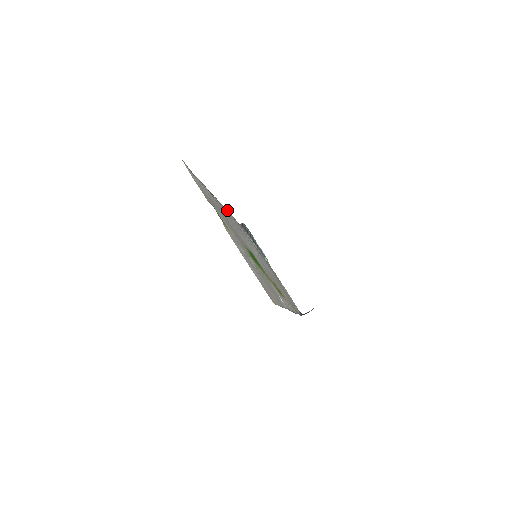
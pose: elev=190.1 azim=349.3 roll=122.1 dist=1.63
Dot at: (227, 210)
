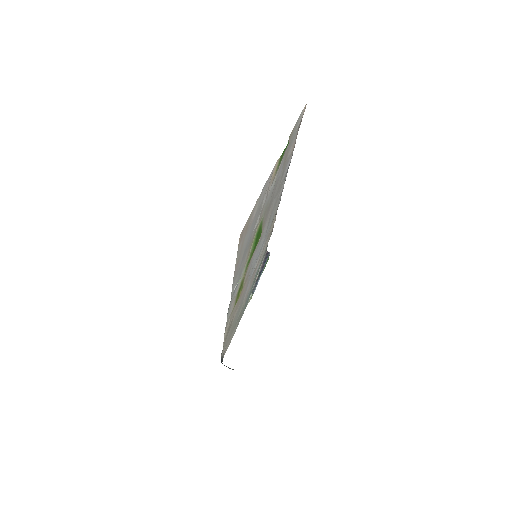
Dot at: occluded
